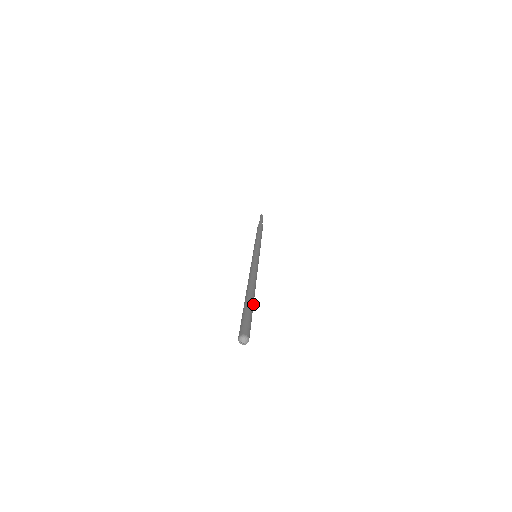
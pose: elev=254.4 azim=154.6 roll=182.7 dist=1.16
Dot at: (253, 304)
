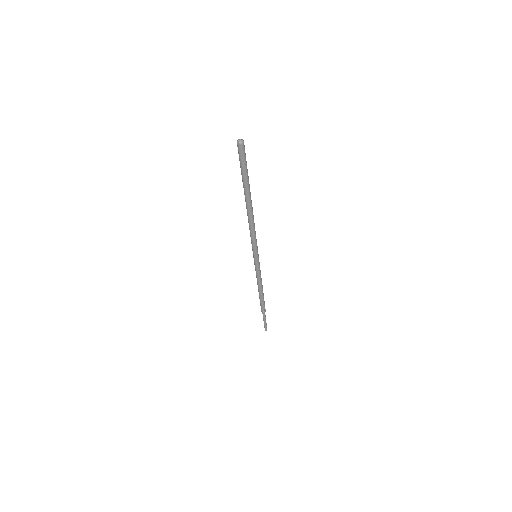
Dot at: (249, 184)
